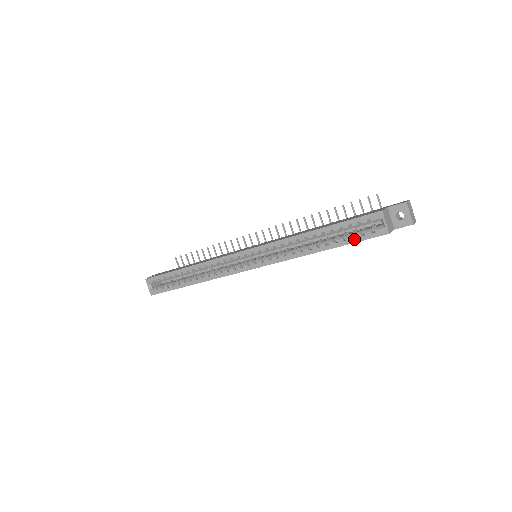
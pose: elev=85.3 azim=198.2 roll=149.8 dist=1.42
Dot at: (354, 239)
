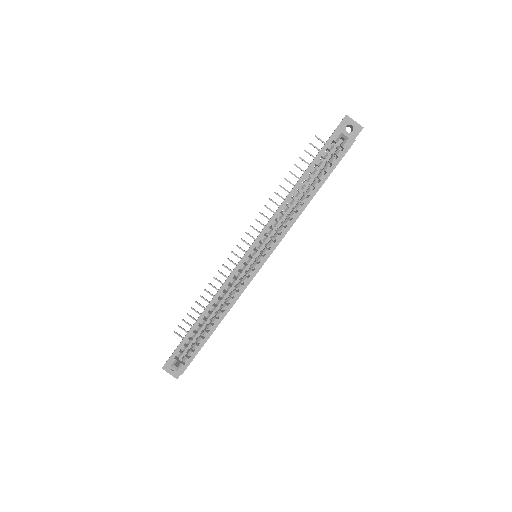
Dot at: (332, 166)
